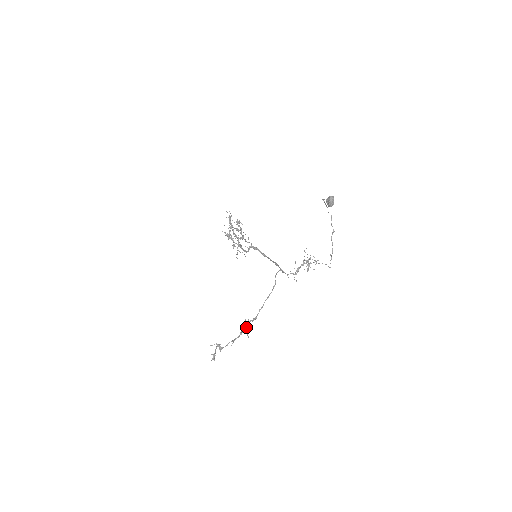
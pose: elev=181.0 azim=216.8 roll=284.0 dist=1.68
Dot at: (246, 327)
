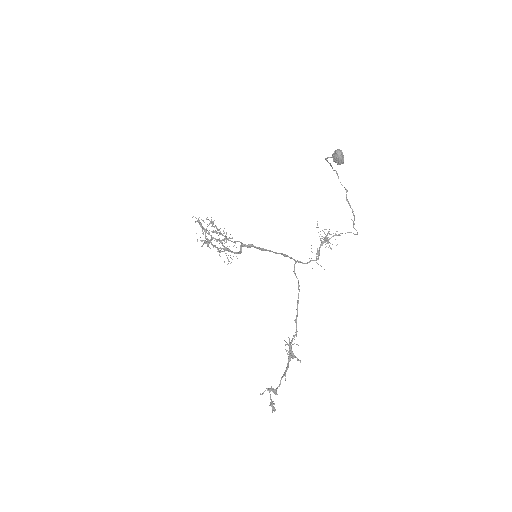
Dot at: (291, 350)
